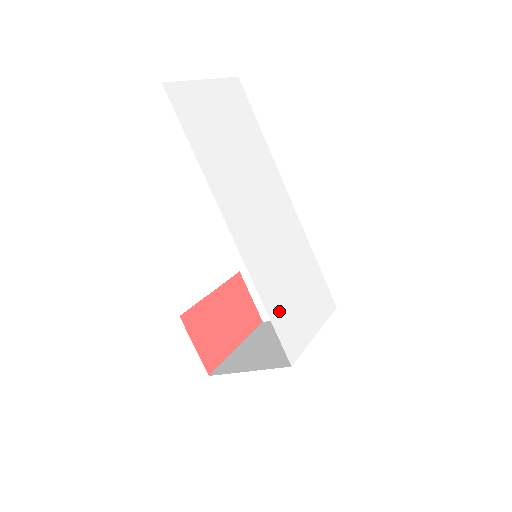
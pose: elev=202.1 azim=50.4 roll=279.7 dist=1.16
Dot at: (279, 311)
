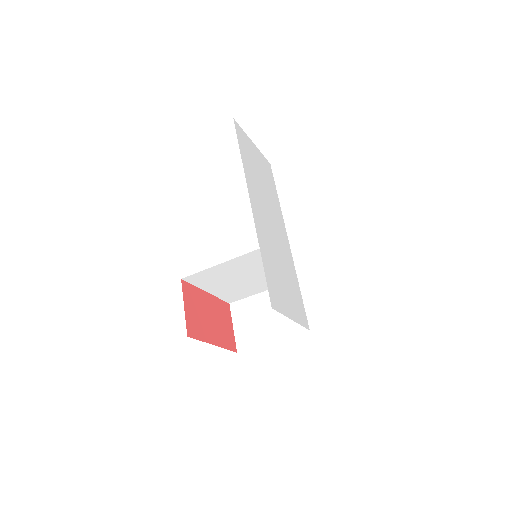
Dot at: (270, 272)
